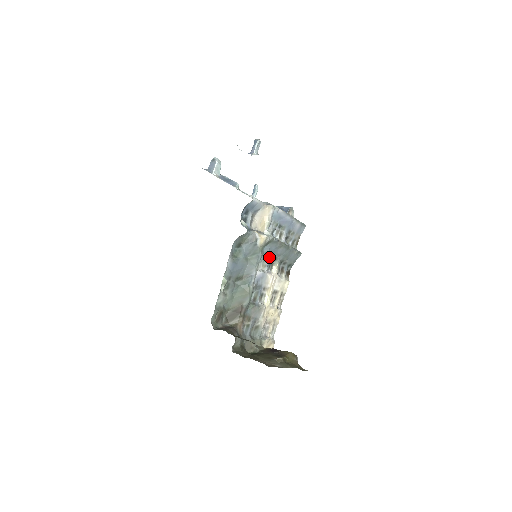
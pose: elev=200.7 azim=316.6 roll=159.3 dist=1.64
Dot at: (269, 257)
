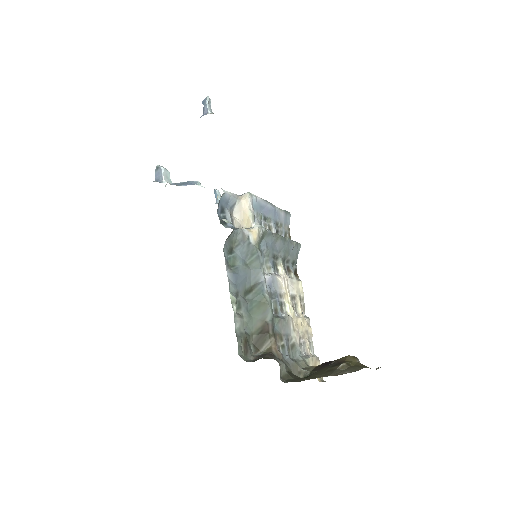
Dot at: (269, 256)
